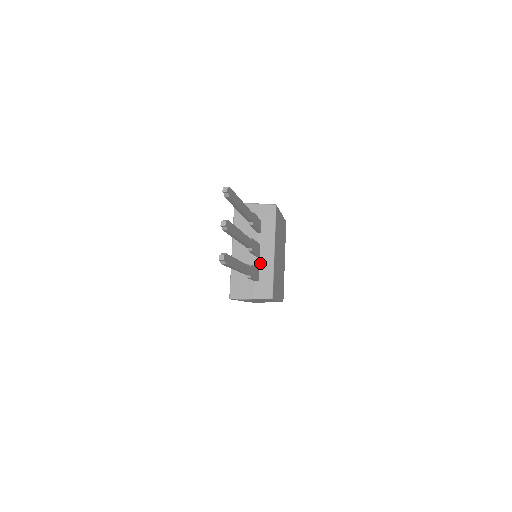
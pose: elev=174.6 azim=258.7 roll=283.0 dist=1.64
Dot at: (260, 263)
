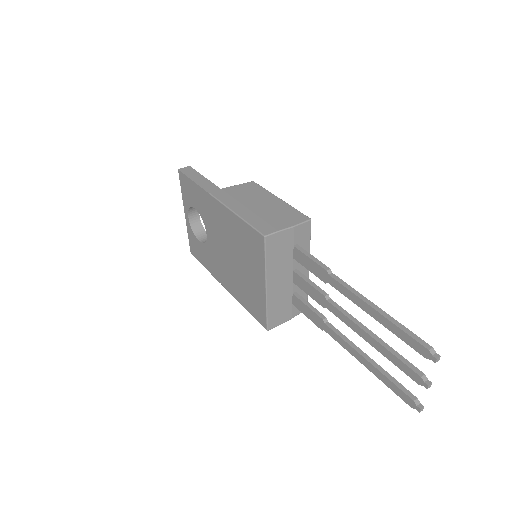
Dot at: (297, 286)
